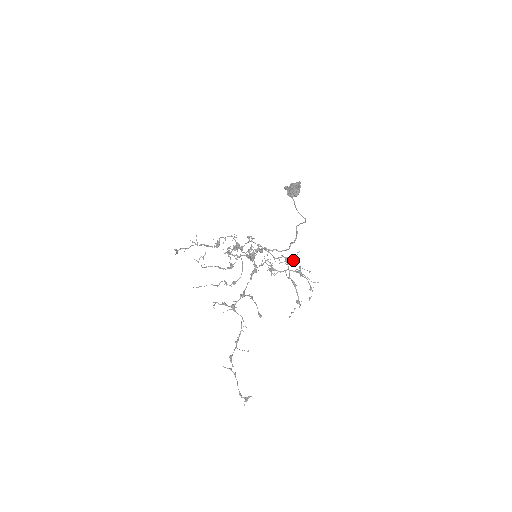
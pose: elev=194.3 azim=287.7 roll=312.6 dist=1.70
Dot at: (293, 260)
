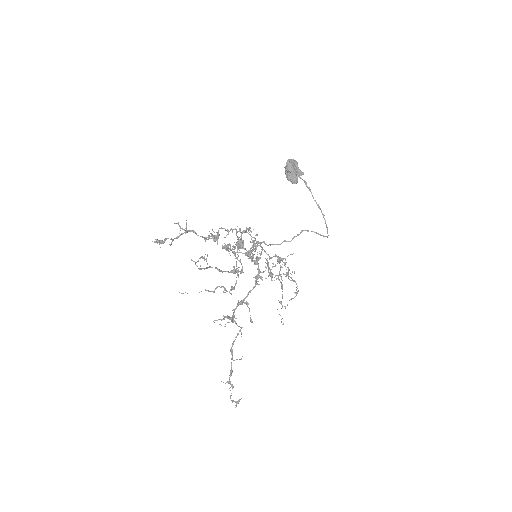
Dot at: (286, 262)
